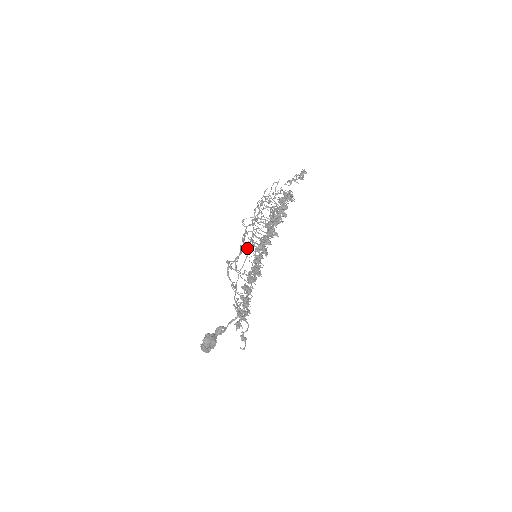
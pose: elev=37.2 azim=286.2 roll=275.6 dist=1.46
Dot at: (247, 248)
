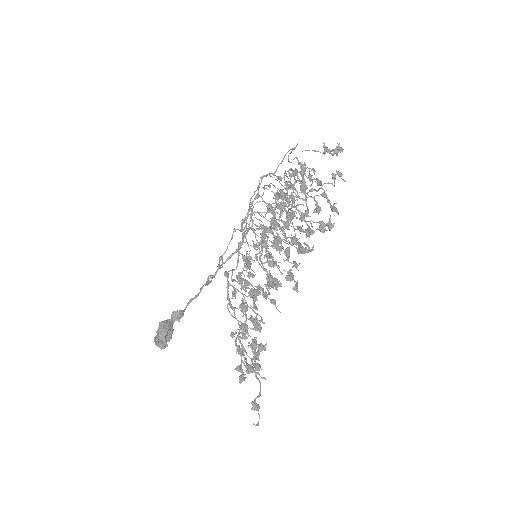
Dot at: (264, 270)
